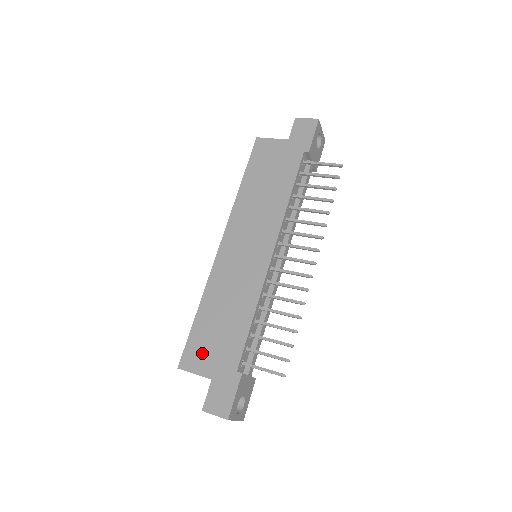
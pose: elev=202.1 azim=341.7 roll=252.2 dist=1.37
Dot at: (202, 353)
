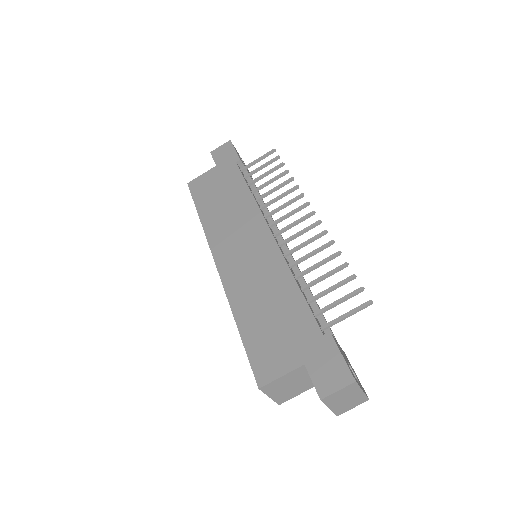
Dot at: (273, 353)
